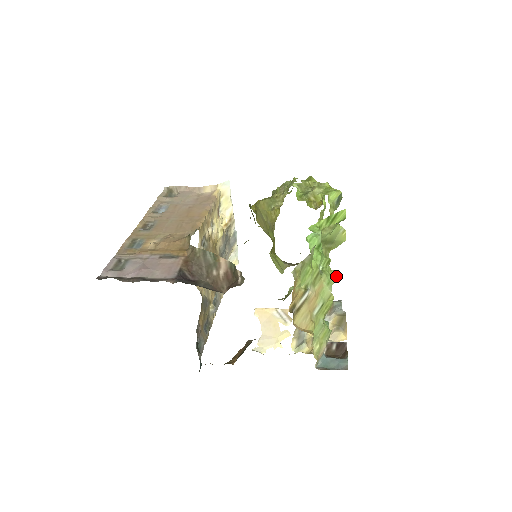
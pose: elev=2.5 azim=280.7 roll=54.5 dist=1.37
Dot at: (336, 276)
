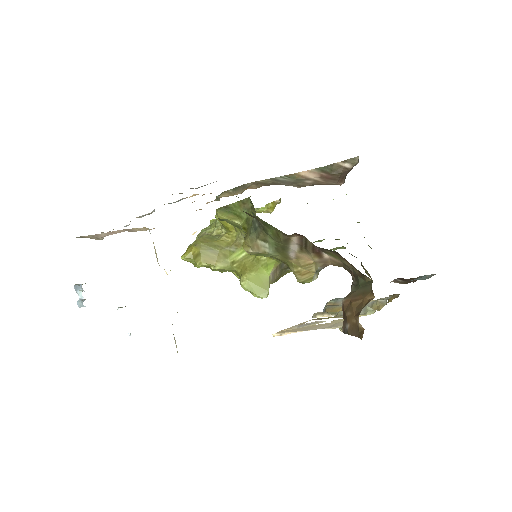
Dot at: occluded
